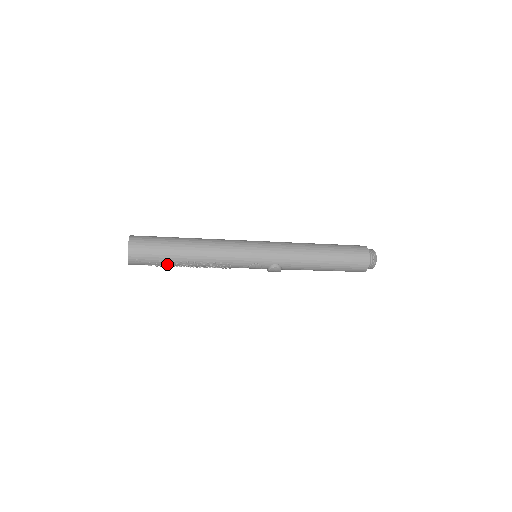
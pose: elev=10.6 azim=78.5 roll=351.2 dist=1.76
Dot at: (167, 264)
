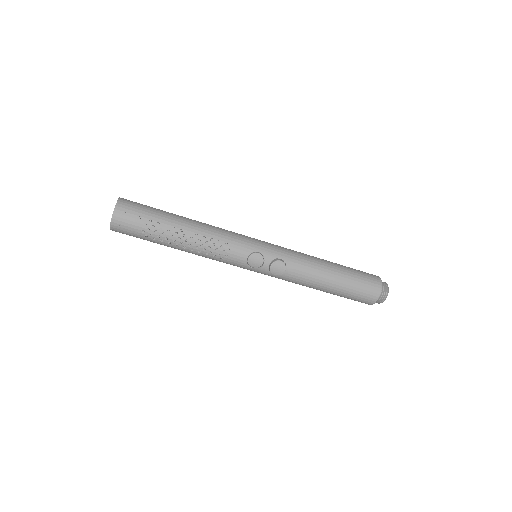
Dot at: (156, 229)
